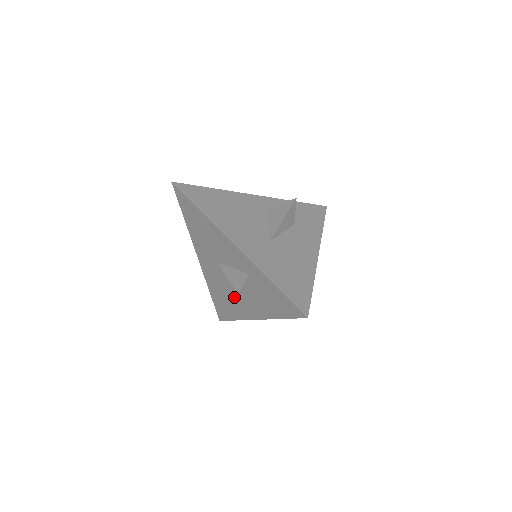
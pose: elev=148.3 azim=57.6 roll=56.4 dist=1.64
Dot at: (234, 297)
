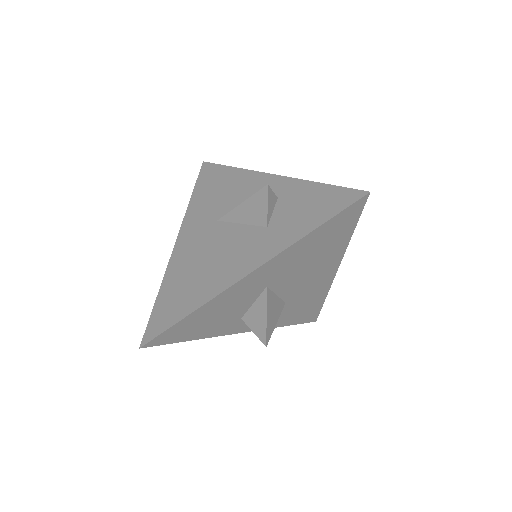
Dot at: (219, 261)
